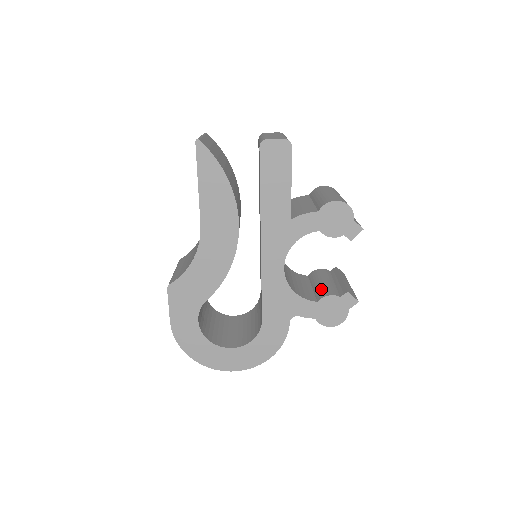
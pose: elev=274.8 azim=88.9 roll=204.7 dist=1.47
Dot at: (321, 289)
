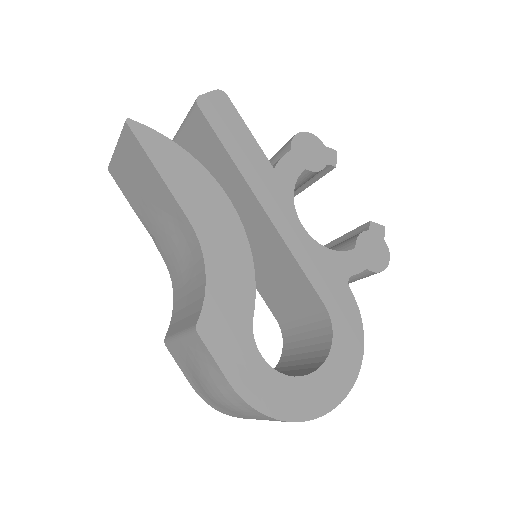
Dot at: (342, 245)
